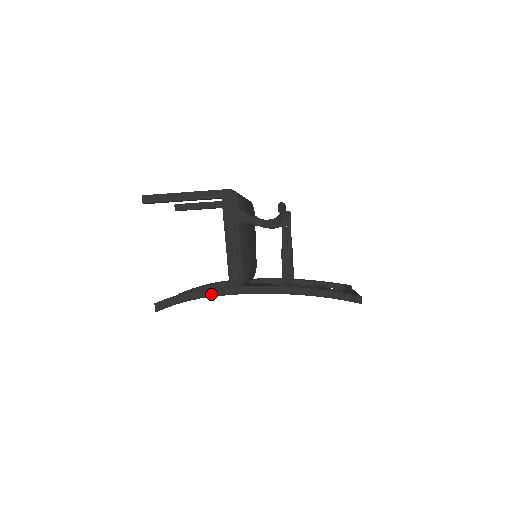
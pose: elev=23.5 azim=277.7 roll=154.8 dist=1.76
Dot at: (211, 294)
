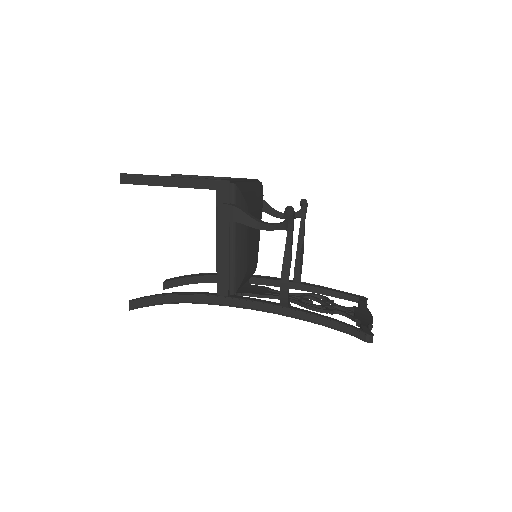
Dot at: (194, 300)
